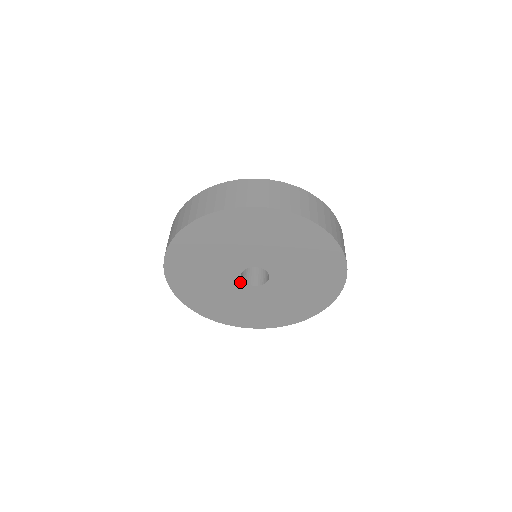
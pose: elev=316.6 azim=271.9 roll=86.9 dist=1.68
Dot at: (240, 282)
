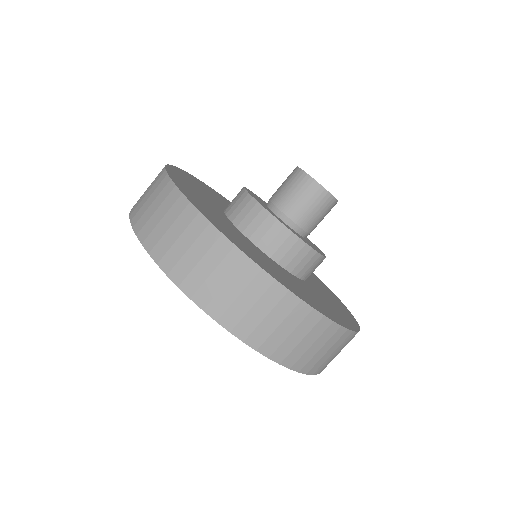
Dot at: occluded
